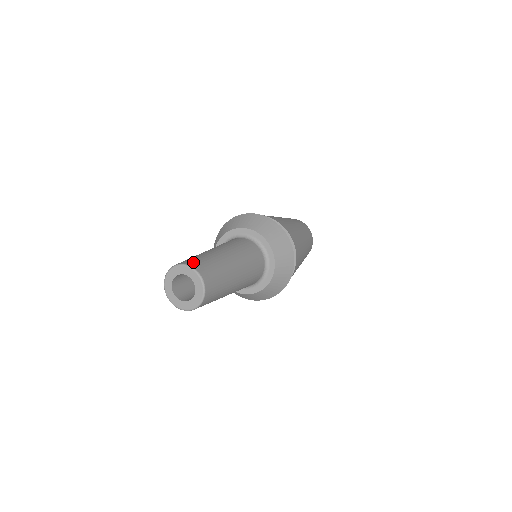
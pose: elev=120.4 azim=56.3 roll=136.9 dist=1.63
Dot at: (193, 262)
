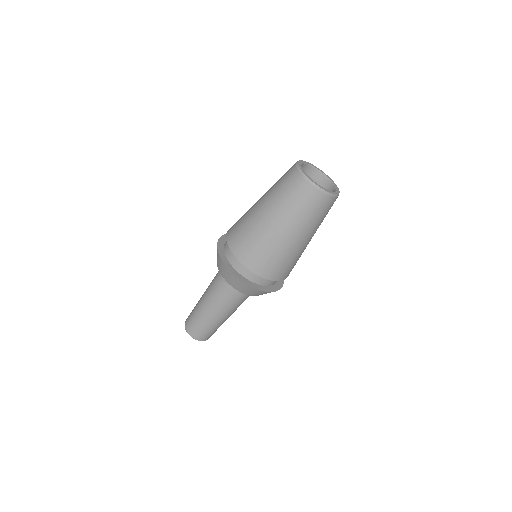
Dot at: (195, 334)
